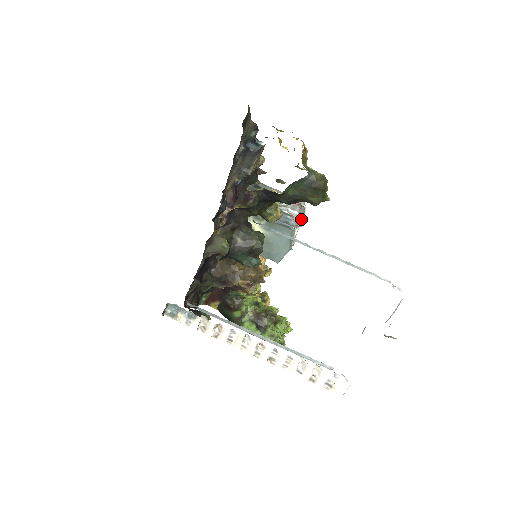
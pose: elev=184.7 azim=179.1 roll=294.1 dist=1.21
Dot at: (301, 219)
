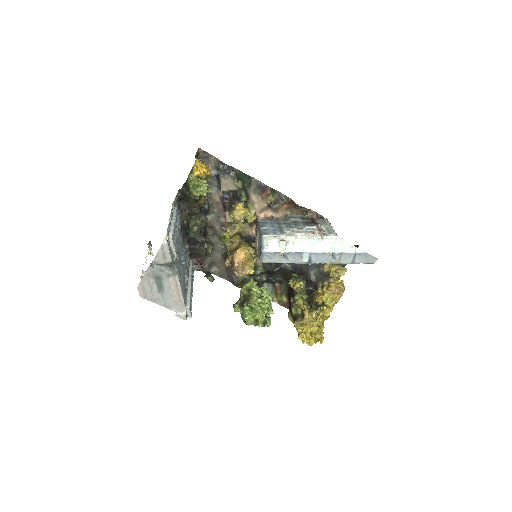
Dot at: (327, 249)
